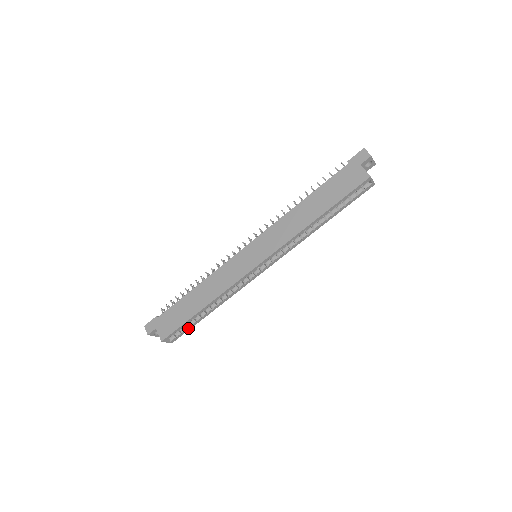
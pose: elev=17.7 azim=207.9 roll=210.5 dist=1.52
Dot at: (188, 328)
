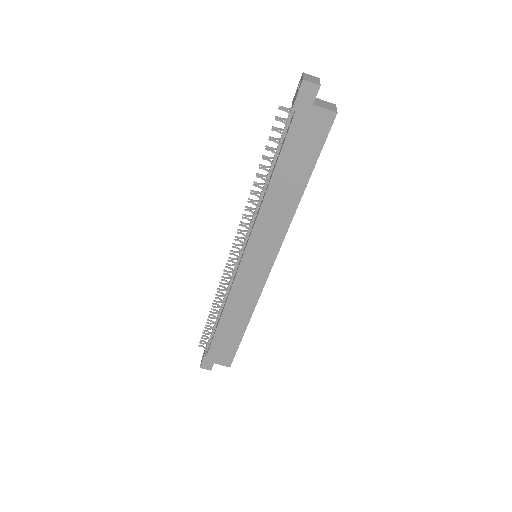
Dot at: occluded
